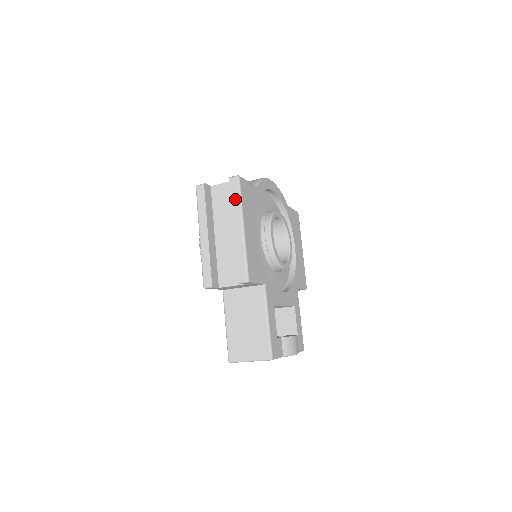
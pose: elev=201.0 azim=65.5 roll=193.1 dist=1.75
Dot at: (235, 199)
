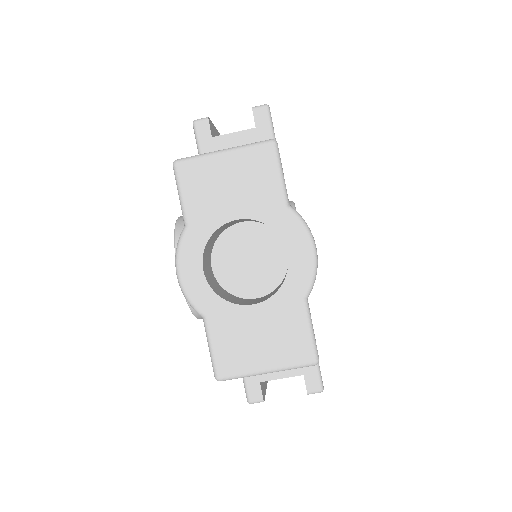
Dot at: occluded
